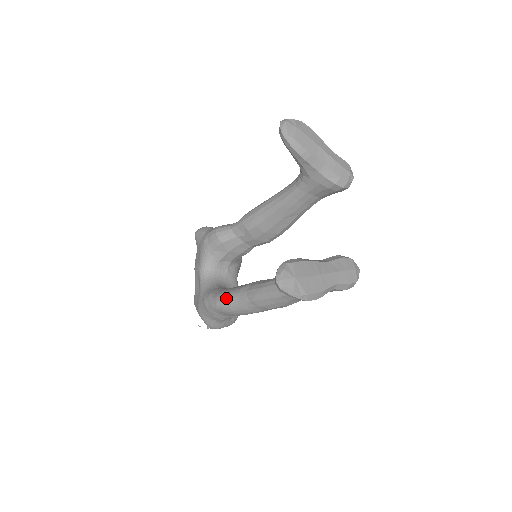
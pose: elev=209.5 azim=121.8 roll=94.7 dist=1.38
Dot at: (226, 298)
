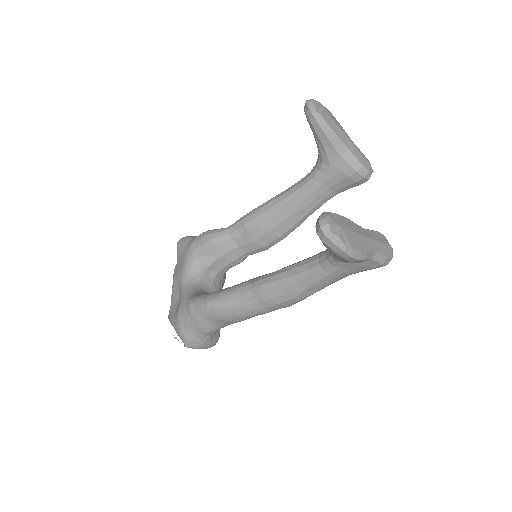
Dot at: (221, 295)
